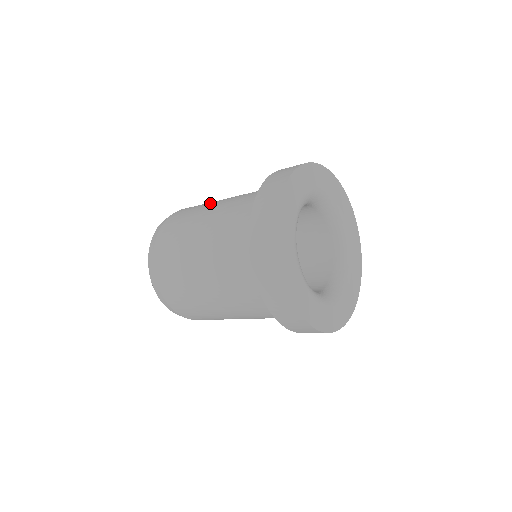
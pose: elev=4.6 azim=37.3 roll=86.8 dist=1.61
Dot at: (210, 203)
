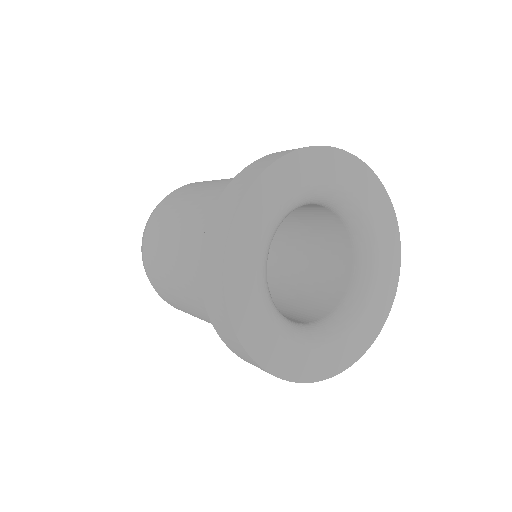
Dot at: (177, 211)
